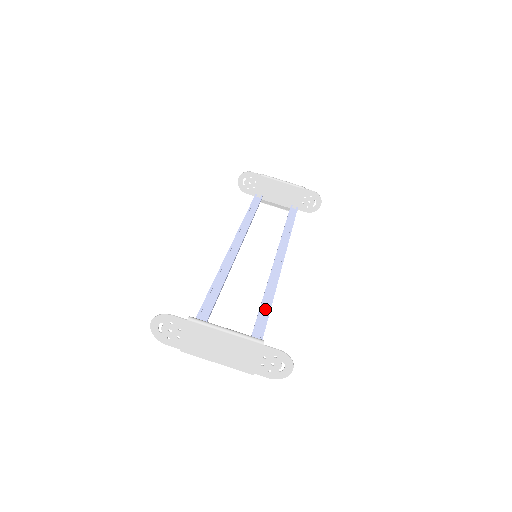
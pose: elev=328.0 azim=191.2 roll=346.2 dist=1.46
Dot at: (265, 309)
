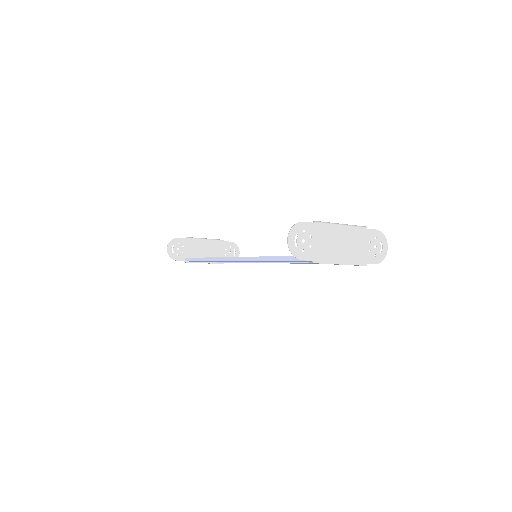
Dot at: (309, 263)
